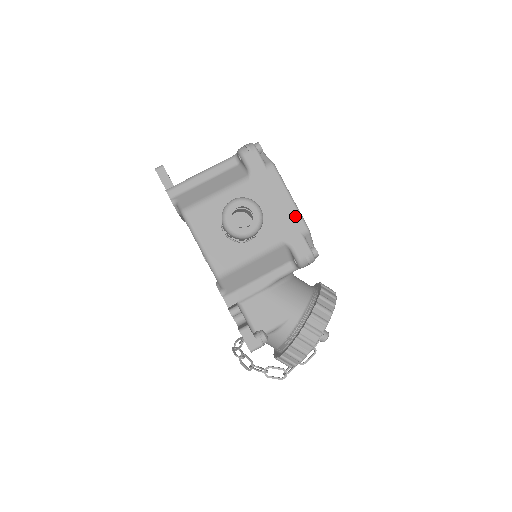
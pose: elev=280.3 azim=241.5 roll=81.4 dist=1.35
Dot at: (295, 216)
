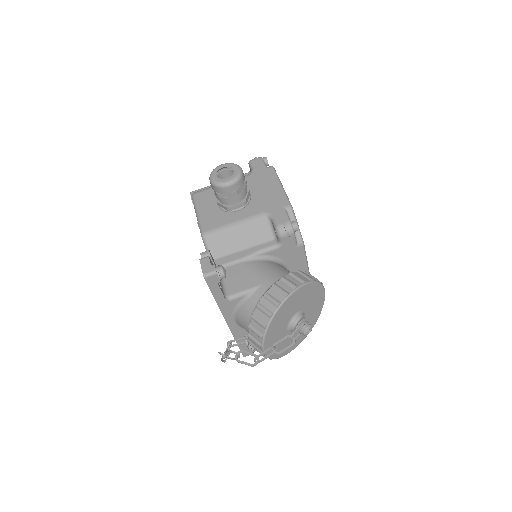
Dot at: (281, 197)
